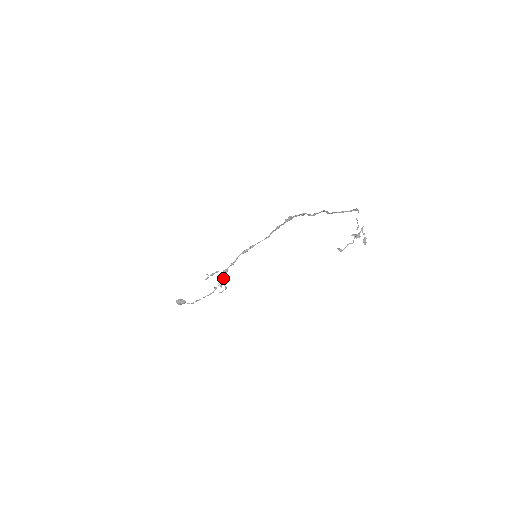
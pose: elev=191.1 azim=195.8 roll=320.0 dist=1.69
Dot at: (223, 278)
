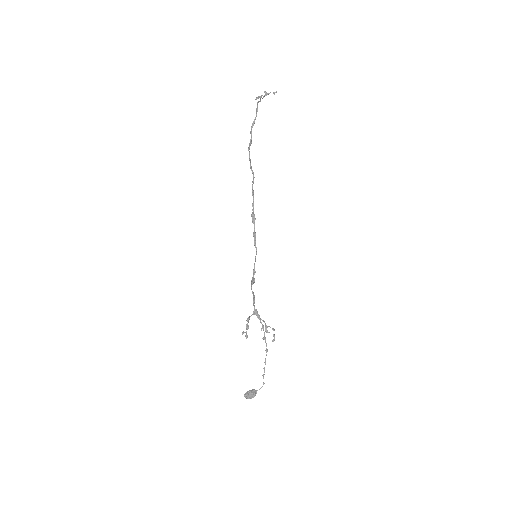
Dot at: (260, 321)
